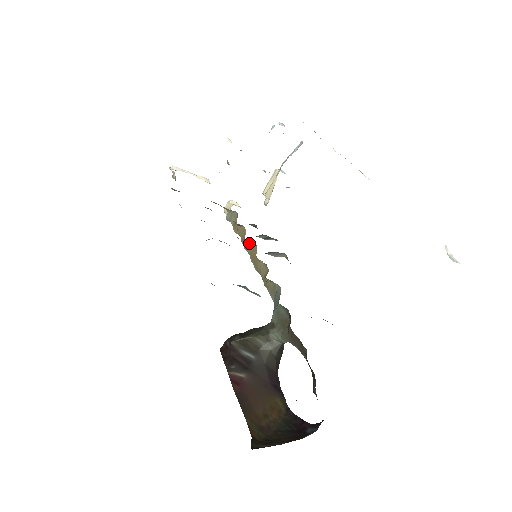
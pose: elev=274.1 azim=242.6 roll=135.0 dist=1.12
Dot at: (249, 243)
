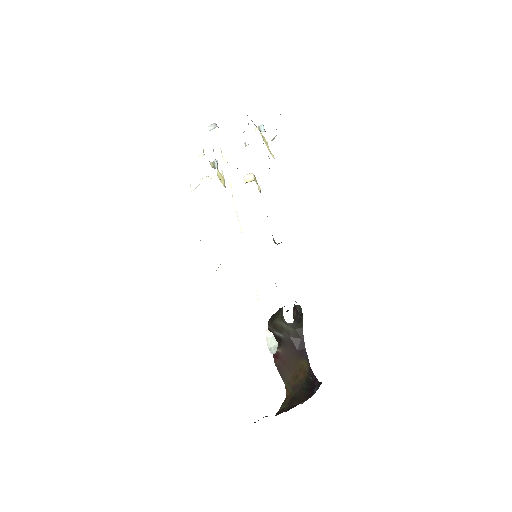
Dot at: occluded
